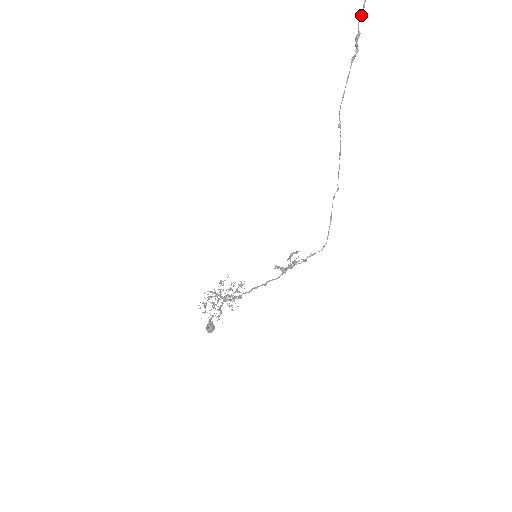
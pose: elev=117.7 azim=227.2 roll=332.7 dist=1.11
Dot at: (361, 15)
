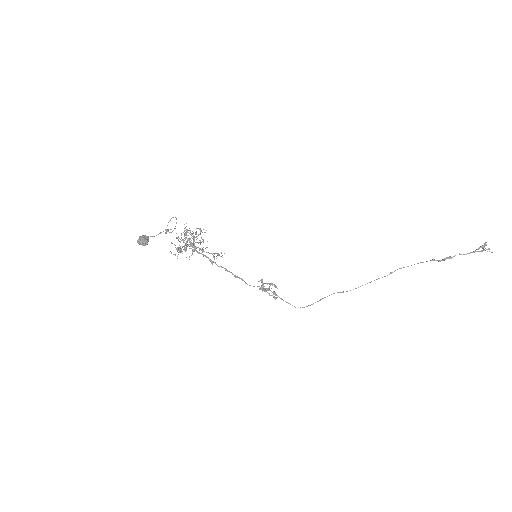
Dot at: occluded
